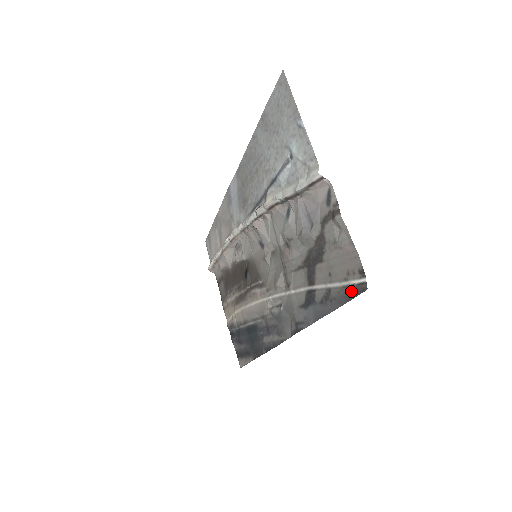
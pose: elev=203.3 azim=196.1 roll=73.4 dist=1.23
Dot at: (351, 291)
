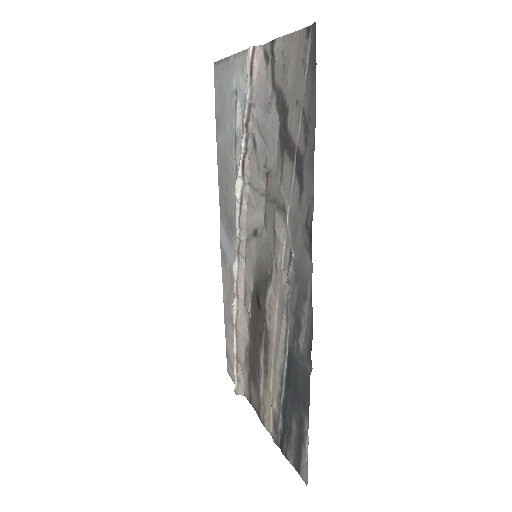
Dot at: (311, 62)
